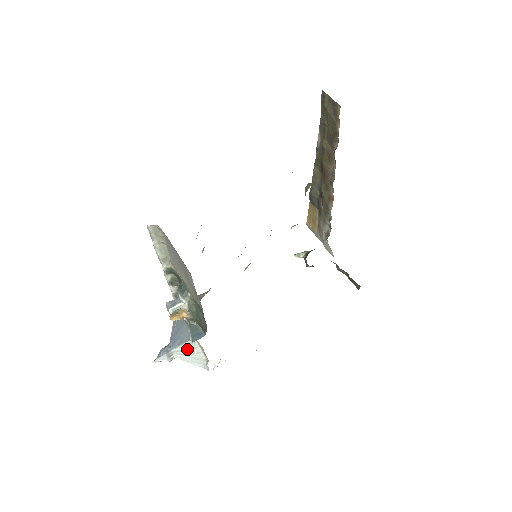
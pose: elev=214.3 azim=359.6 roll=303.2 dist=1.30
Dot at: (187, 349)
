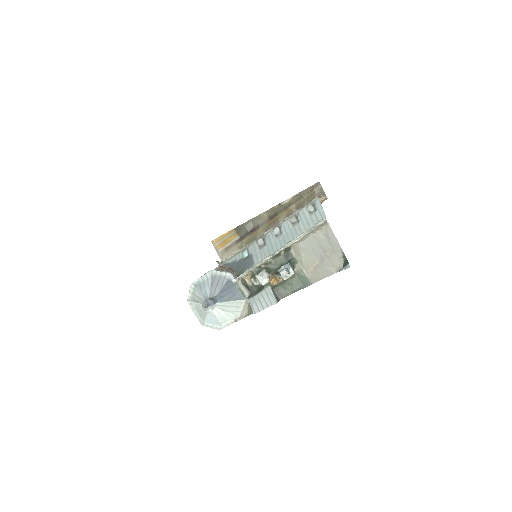
Dot at: (231, 306)
